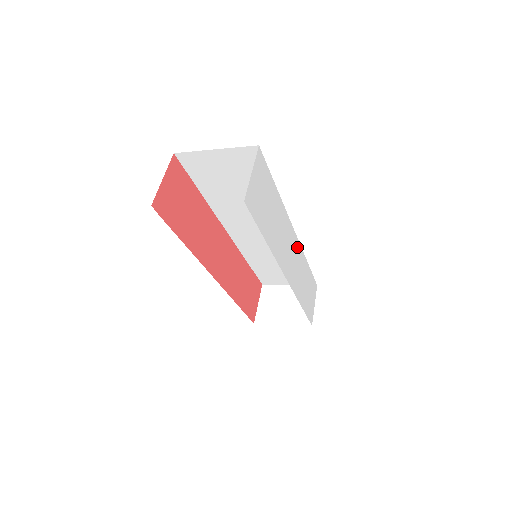
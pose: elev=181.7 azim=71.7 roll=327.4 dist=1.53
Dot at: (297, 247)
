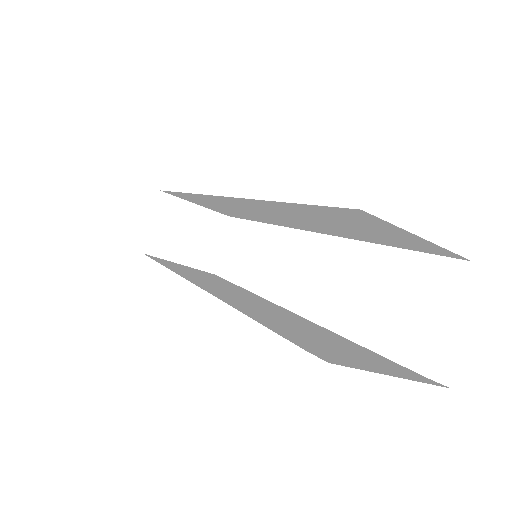
Dot at: occluded
